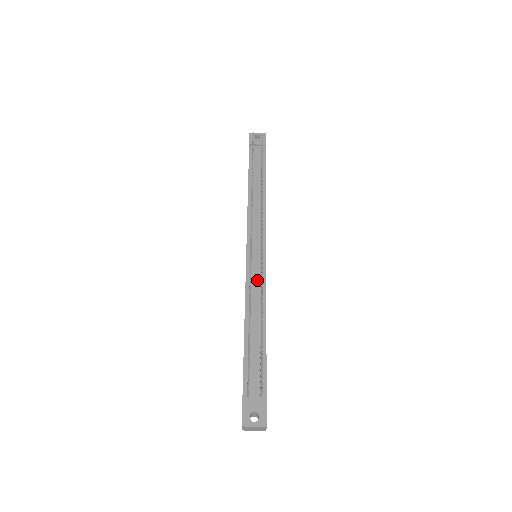
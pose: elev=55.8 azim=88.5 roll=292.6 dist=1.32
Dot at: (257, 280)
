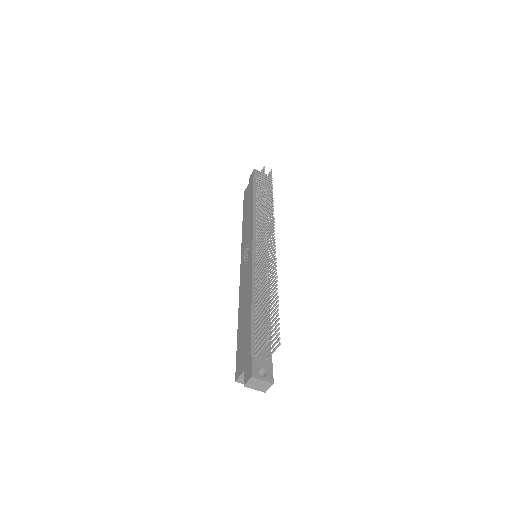
Dot at: occluded
